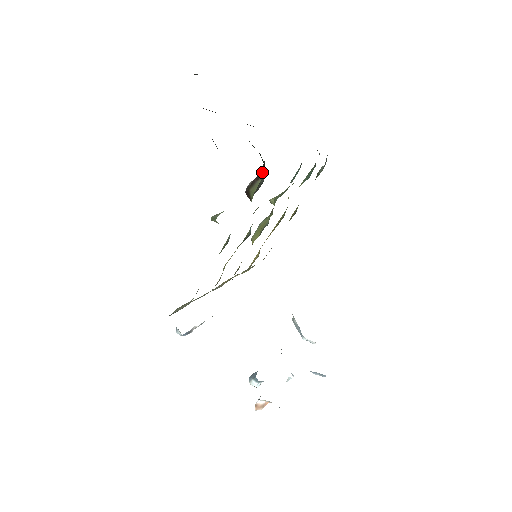
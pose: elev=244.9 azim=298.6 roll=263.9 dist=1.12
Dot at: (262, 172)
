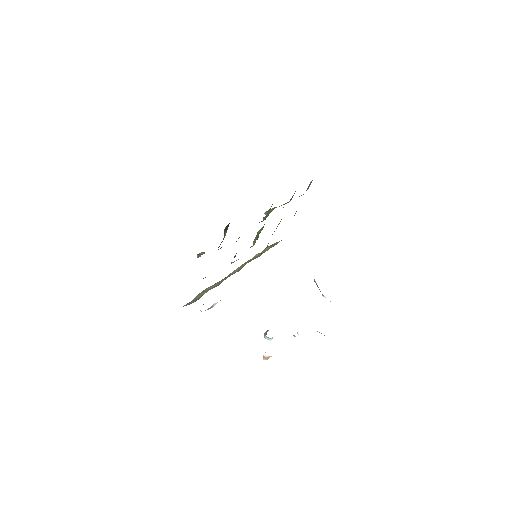
Dot at: (228, 226)
